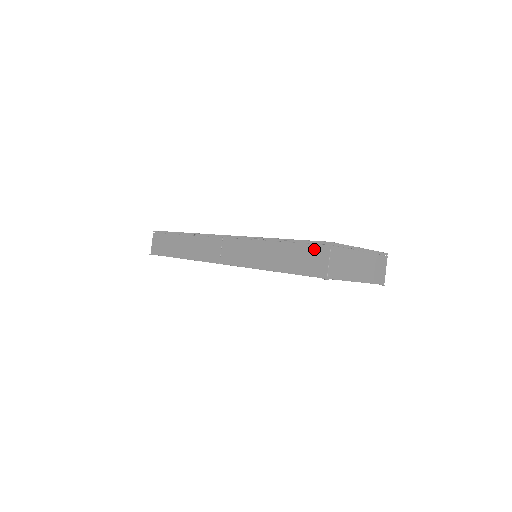
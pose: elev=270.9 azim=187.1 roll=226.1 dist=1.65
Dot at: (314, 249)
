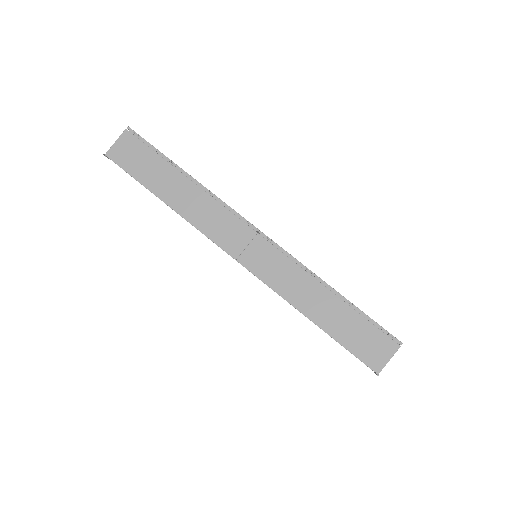
Dot at: (379, 336)
